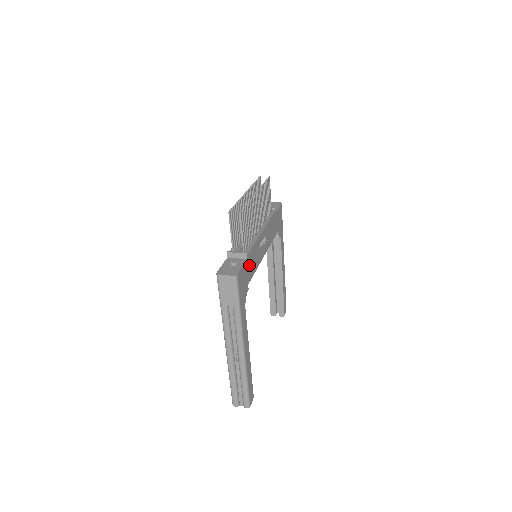
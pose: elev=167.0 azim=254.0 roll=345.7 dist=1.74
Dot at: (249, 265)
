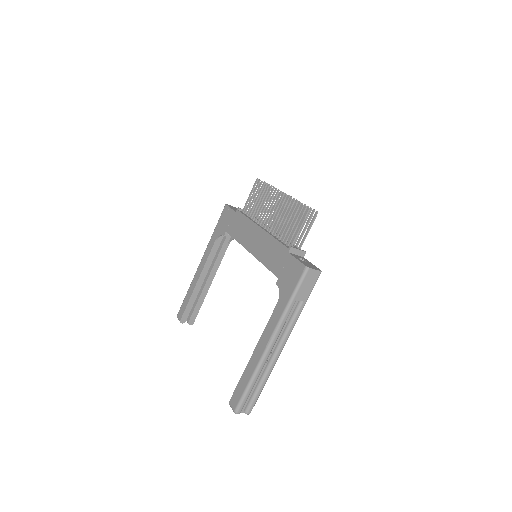
Dot at: occluded
